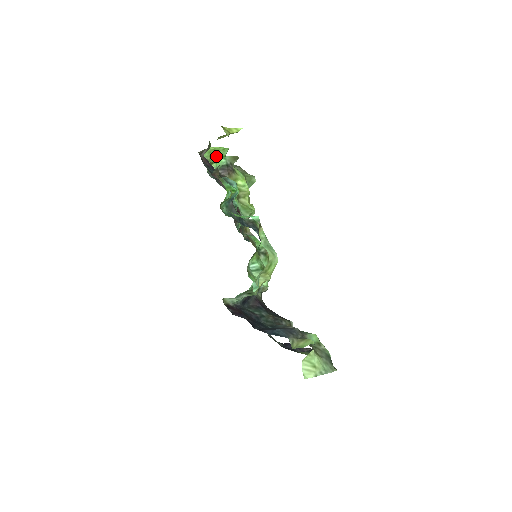
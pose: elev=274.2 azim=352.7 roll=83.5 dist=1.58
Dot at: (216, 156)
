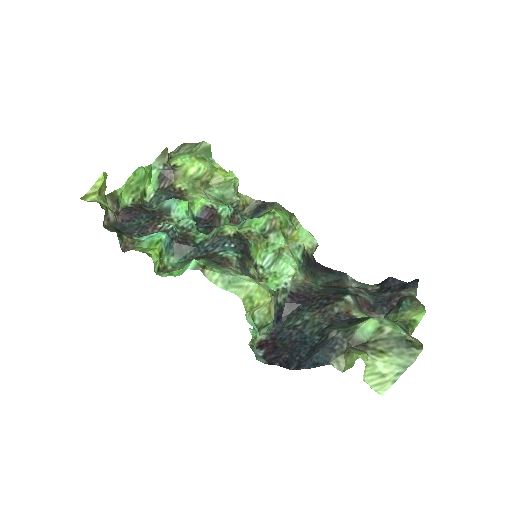
Dot at: (138, 185)
